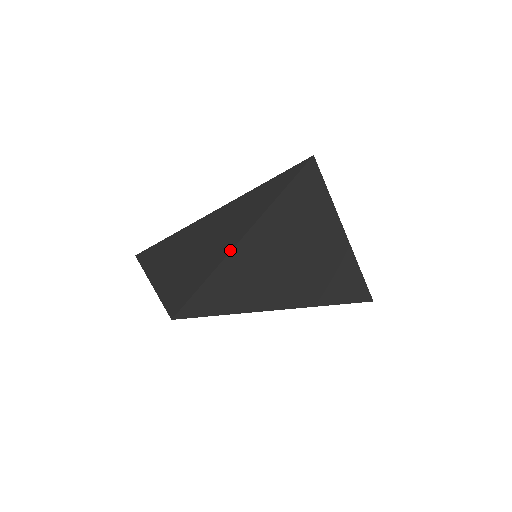
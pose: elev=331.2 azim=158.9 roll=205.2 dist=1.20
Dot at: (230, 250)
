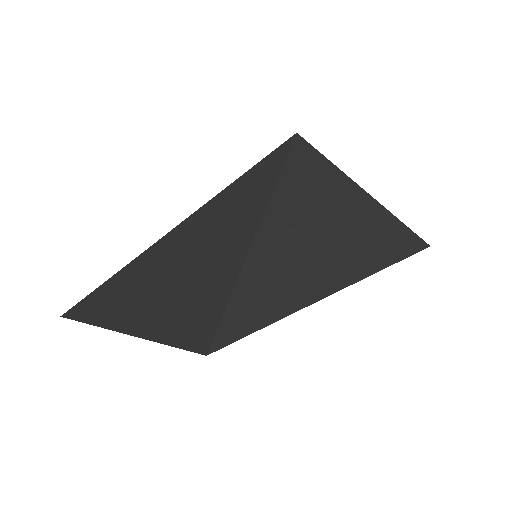
Dot at: (247, 250)
